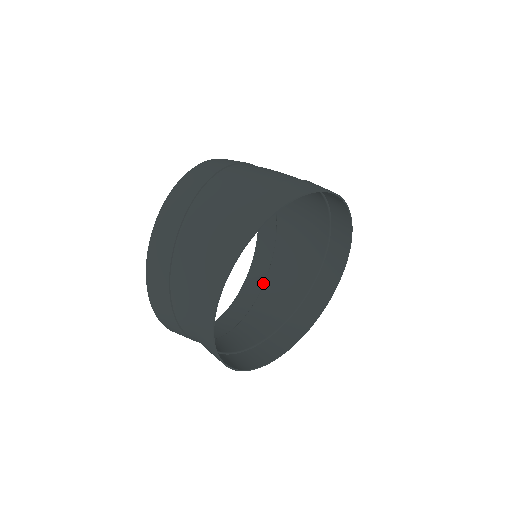
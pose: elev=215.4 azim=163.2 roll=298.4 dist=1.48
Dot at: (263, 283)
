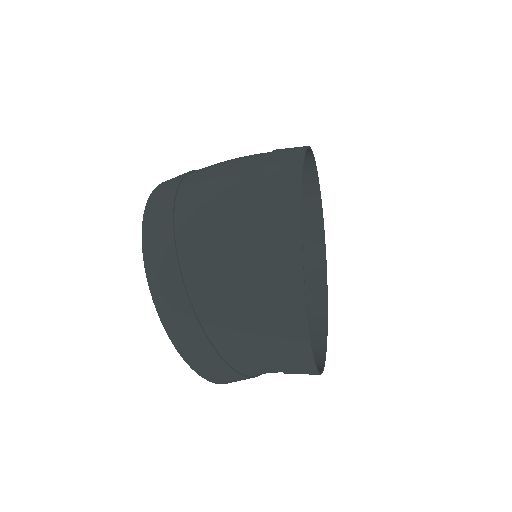
Dot at: occluded
